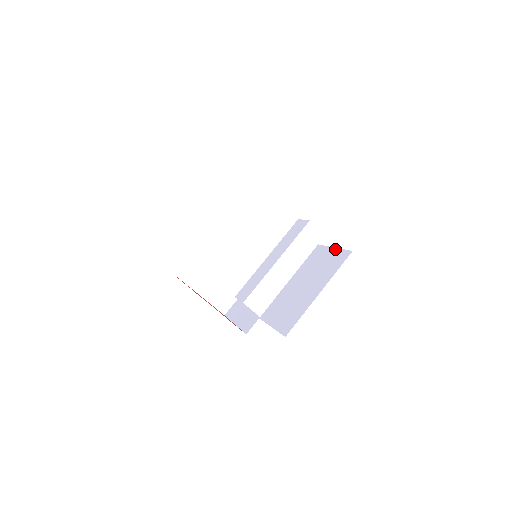
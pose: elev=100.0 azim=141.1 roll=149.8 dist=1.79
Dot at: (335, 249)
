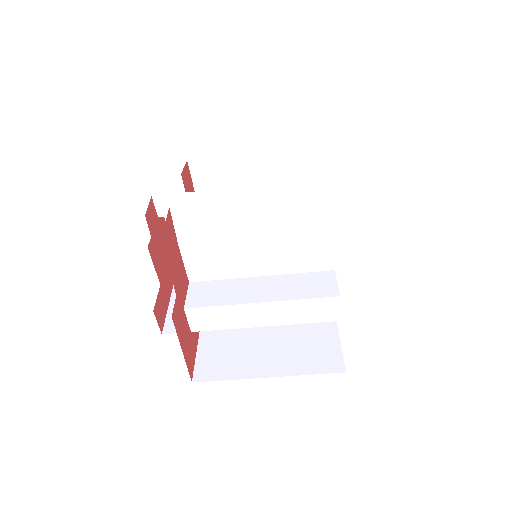
Dot at: (337, 338)
